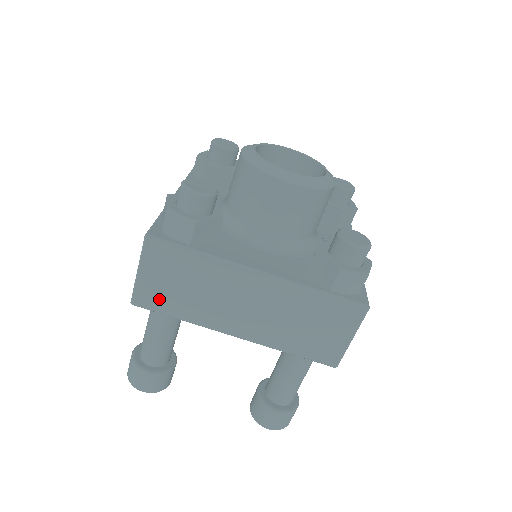
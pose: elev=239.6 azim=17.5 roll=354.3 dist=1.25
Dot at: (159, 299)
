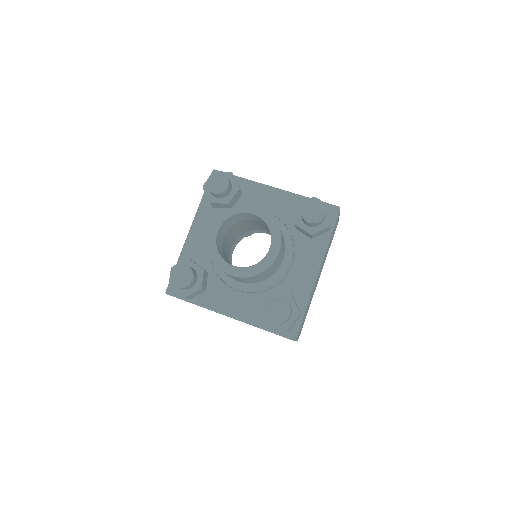
Dot at: occluded
